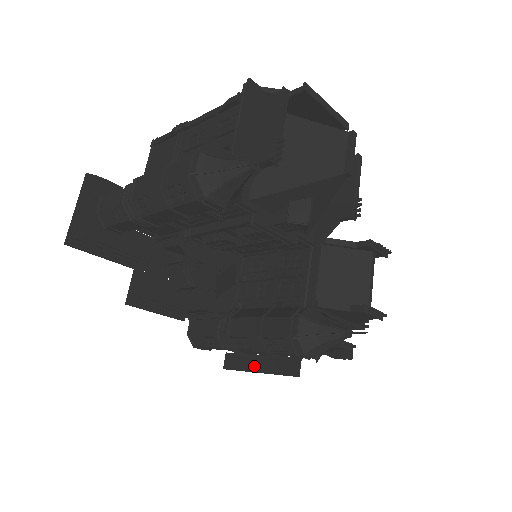
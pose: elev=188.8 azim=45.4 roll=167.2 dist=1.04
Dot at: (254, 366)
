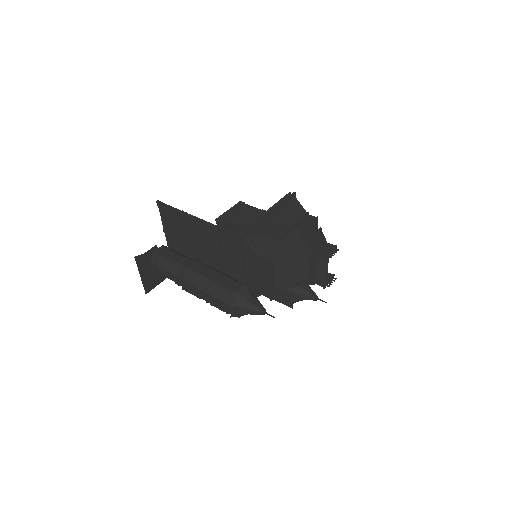
Dot at: occluded
